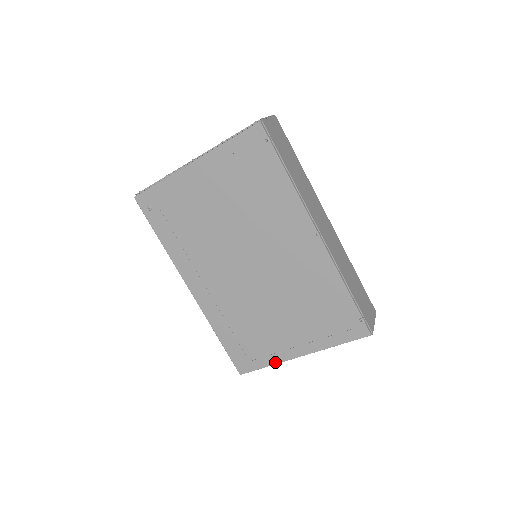
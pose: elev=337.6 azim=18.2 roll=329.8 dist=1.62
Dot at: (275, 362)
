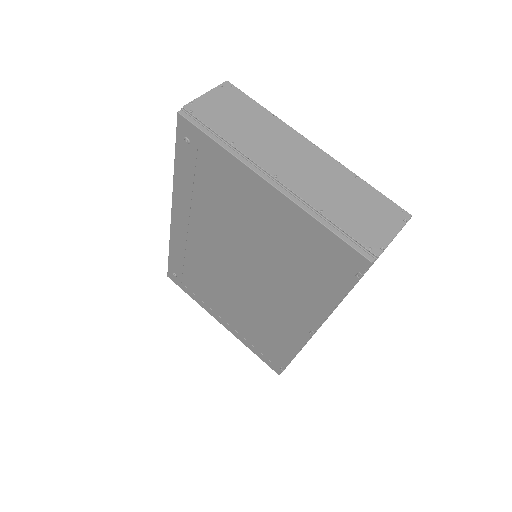
Dot at: (200, 304)
